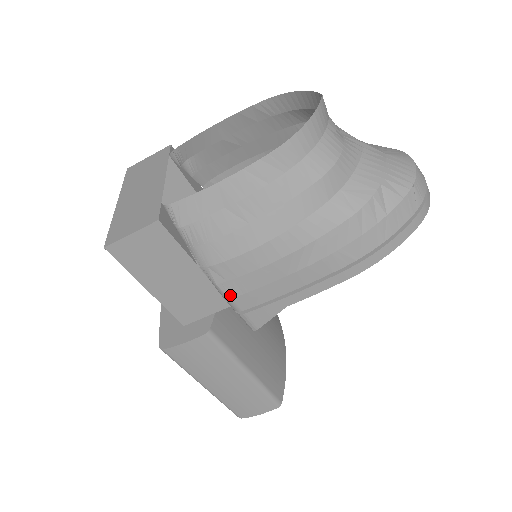
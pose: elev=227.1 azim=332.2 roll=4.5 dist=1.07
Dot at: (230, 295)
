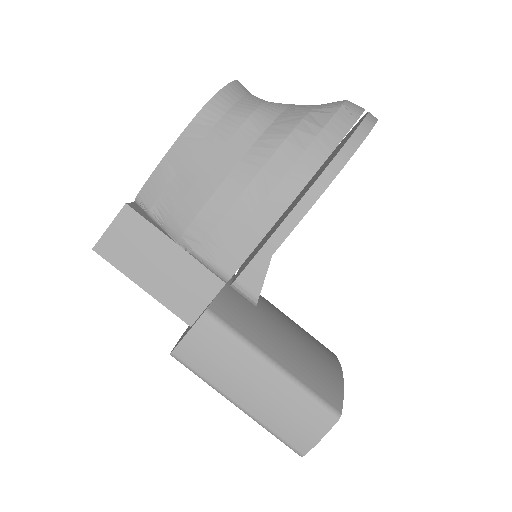
Dot at: (211, 260)
